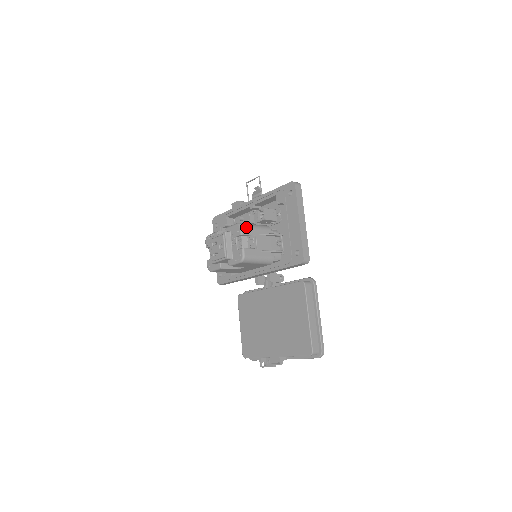
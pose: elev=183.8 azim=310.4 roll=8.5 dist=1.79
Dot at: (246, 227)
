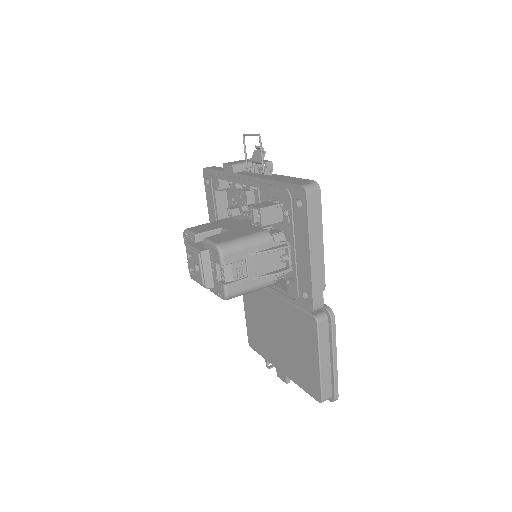
Dot at: (229, 252)
